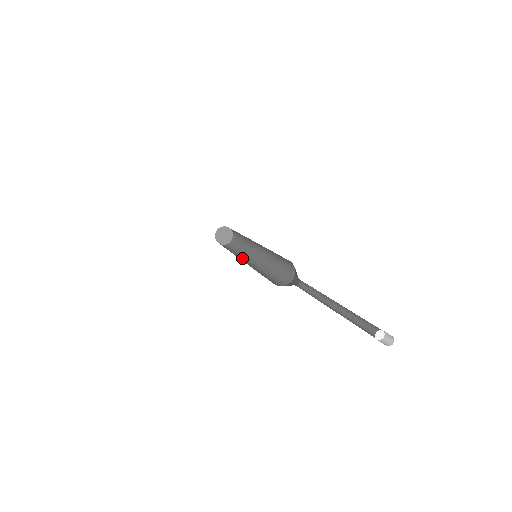
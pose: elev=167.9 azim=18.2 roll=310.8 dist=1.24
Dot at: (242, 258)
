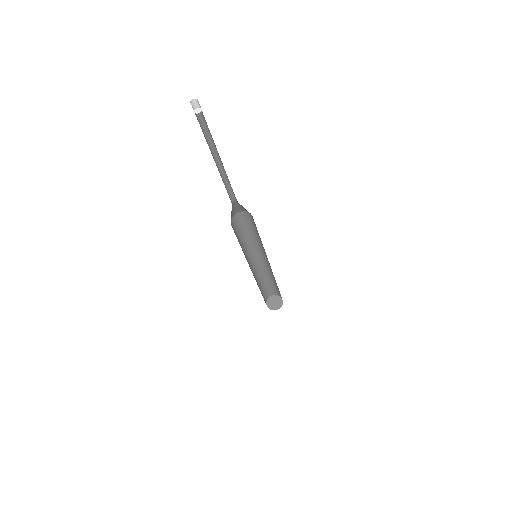
Dot at: occluded
